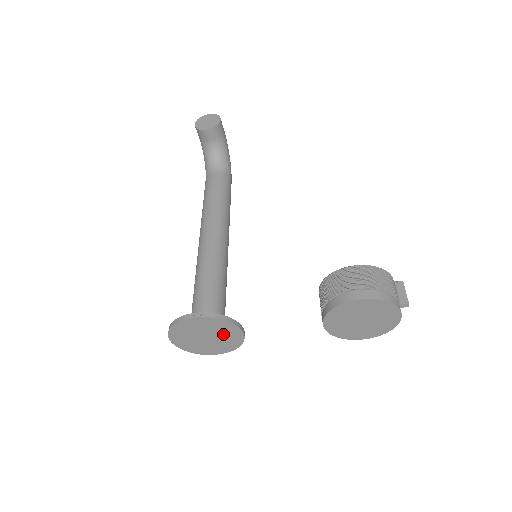
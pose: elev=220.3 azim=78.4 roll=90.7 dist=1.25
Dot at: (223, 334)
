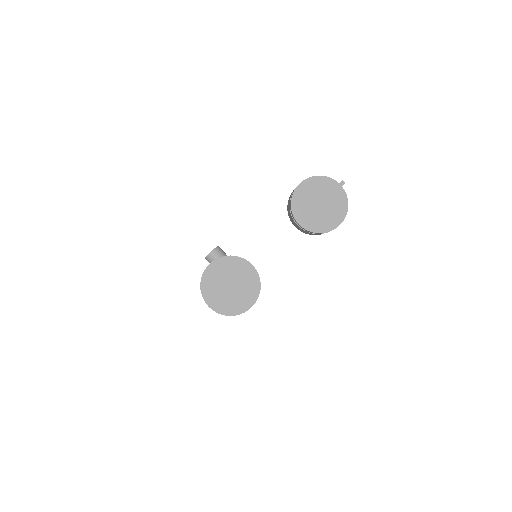
Dot at: (240, 275)
